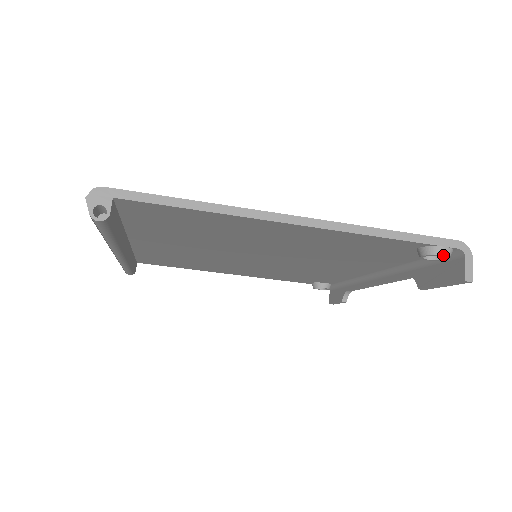
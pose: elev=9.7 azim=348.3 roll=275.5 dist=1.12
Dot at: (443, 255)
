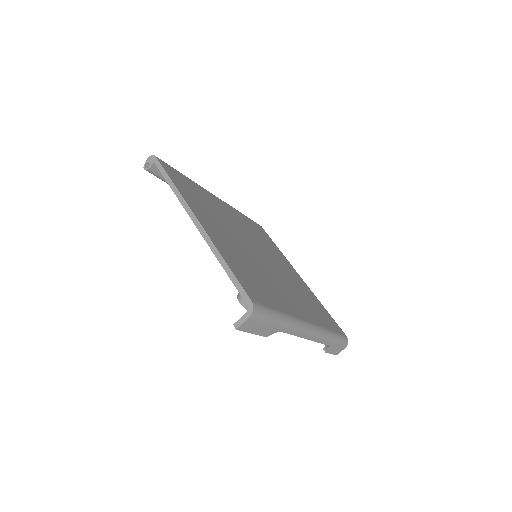
Dot at: (239, 301)
